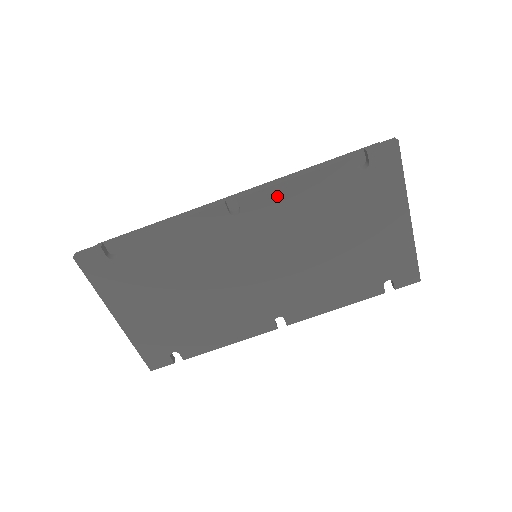
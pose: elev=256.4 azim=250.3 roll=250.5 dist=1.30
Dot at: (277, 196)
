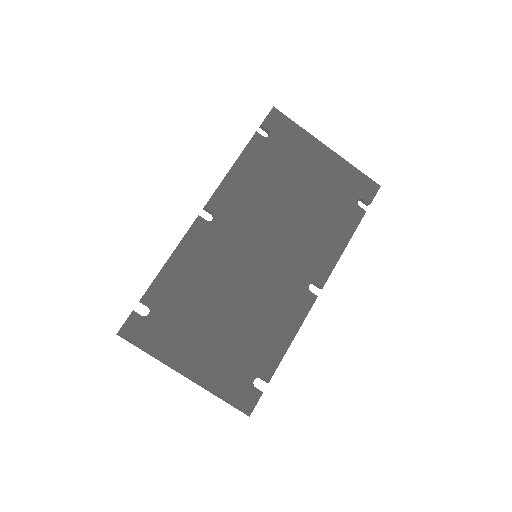
Dot at: (229, 188)
